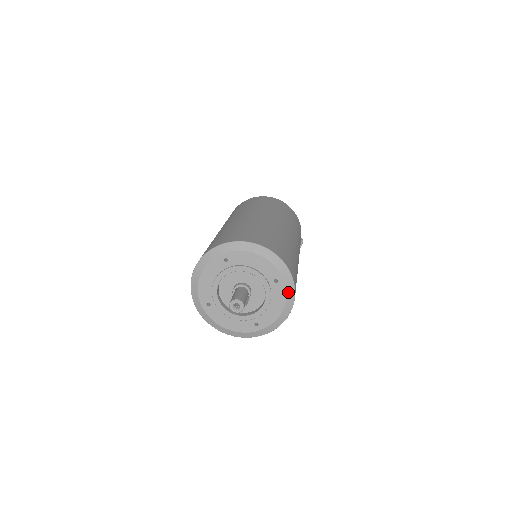
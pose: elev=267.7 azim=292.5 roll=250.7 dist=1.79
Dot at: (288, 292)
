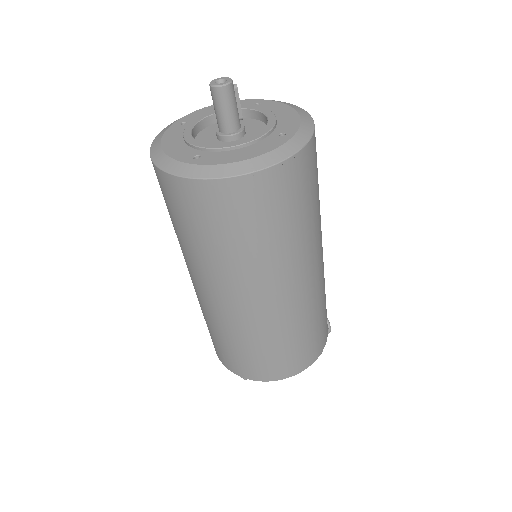
Dot at: (282, 103)
